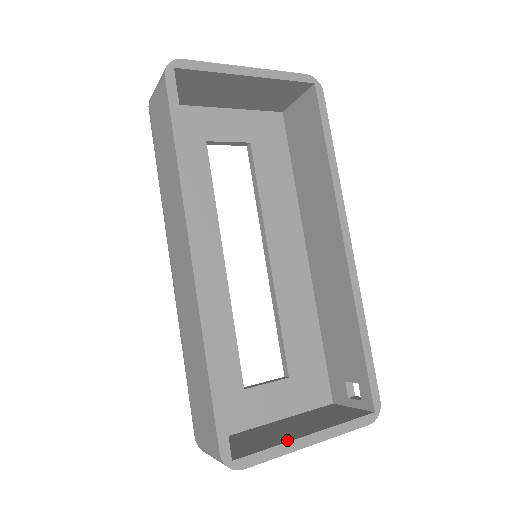
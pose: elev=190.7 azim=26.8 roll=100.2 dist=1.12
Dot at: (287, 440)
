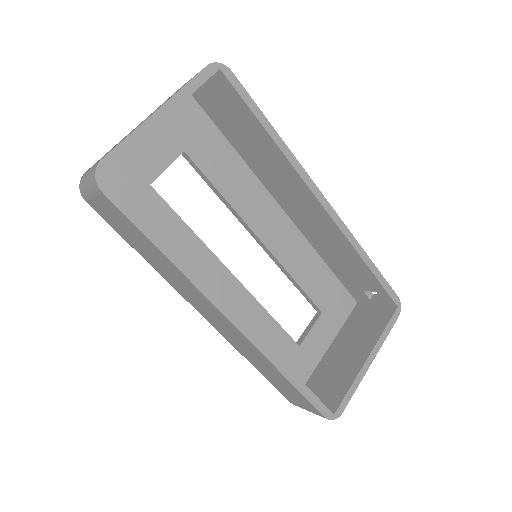
Dot at: (356, 372)
